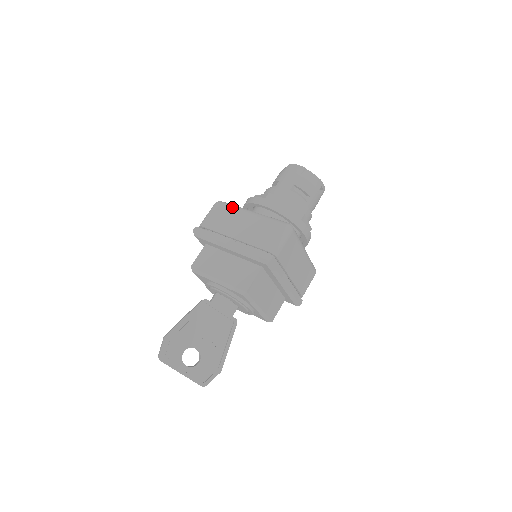
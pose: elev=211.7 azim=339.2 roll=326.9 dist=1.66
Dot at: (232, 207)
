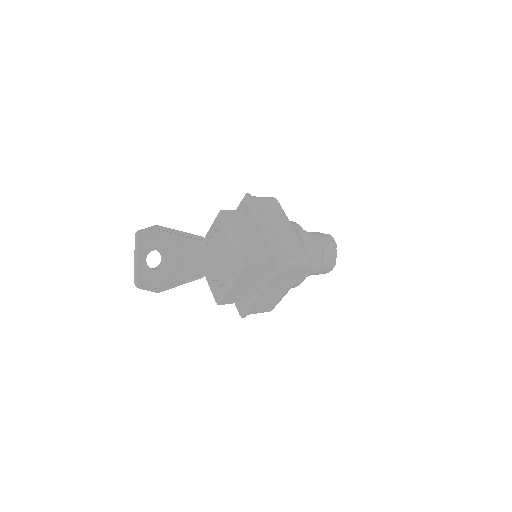
Dot at: (284, 212)
